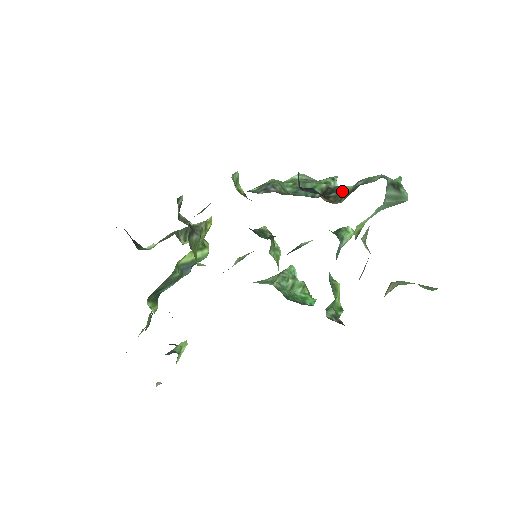
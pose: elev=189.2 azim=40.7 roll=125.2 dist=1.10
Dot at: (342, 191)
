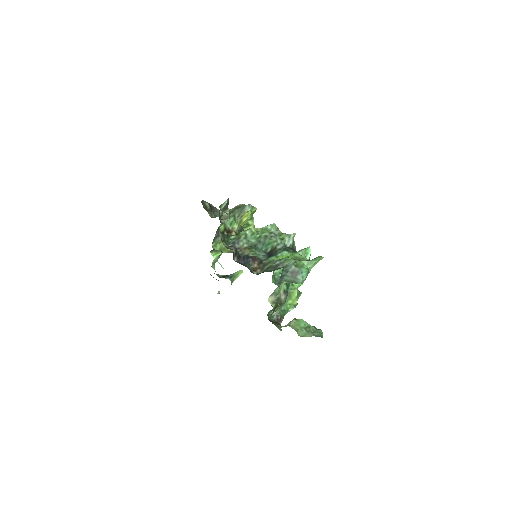
Dot at: (268, 263)
